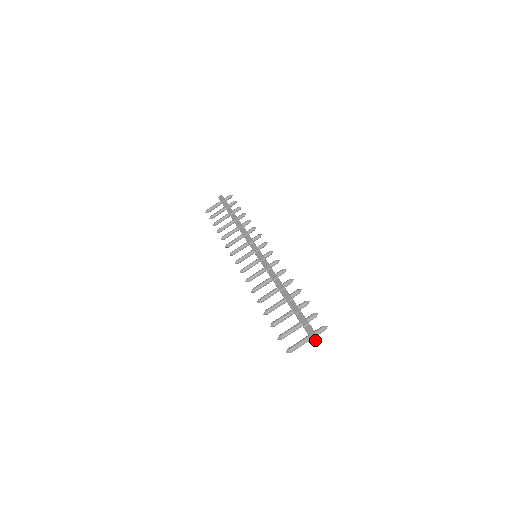
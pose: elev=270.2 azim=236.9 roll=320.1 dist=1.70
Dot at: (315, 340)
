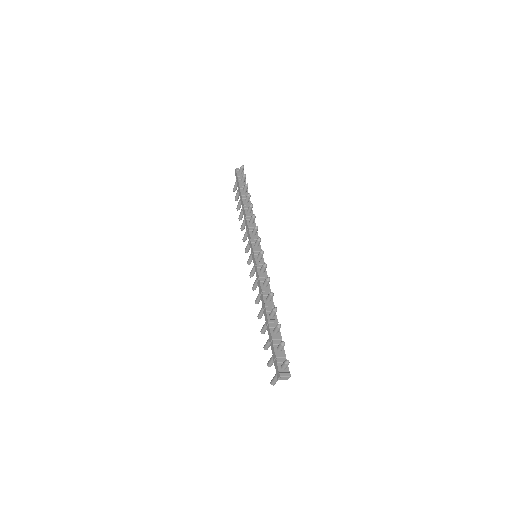
Dot at: (279, 379)
